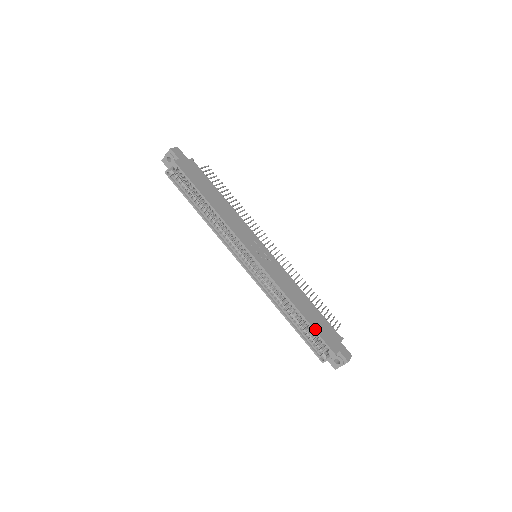
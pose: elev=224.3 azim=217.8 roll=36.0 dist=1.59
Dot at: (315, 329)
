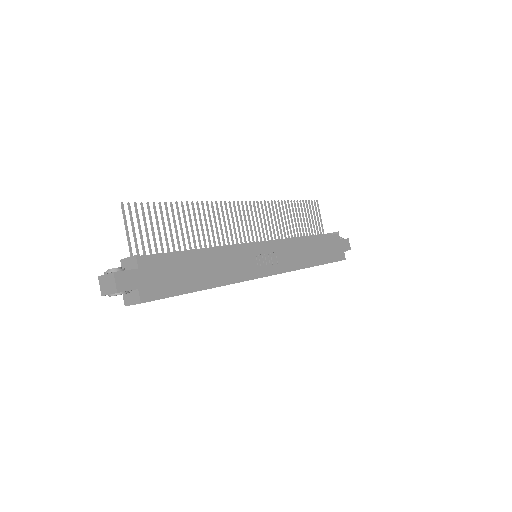
Dot at: (329, 262)
